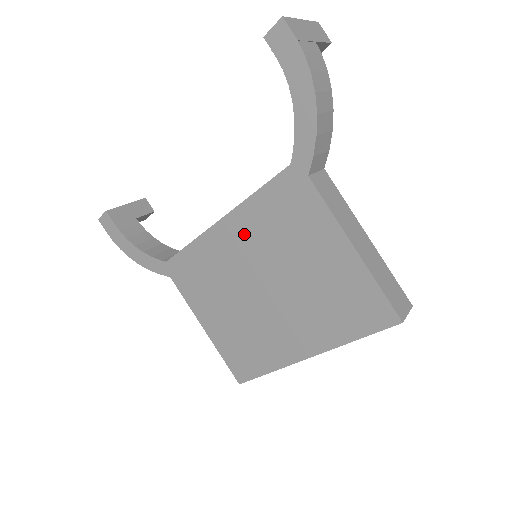
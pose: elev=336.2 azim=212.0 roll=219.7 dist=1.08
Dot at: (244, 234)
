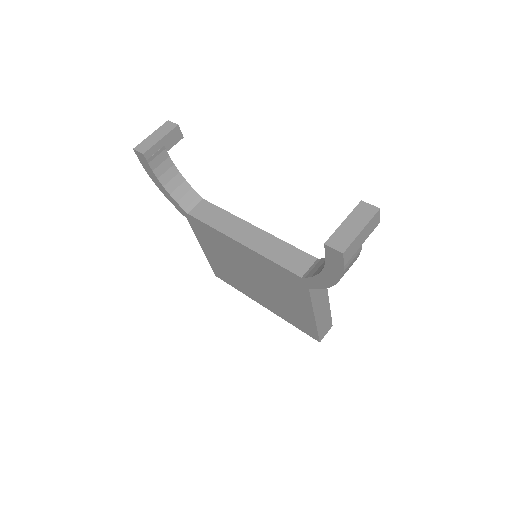
Dot at: (253, 260)
